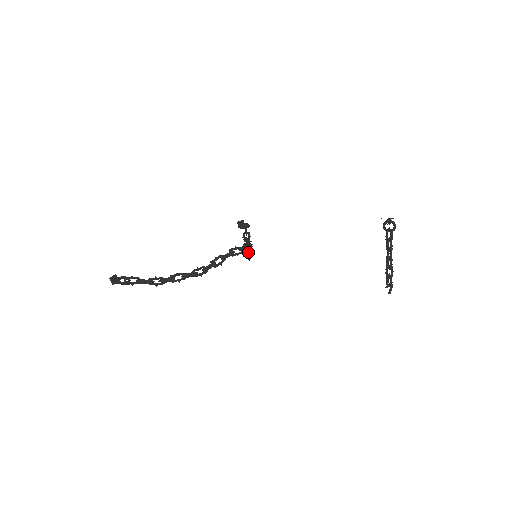
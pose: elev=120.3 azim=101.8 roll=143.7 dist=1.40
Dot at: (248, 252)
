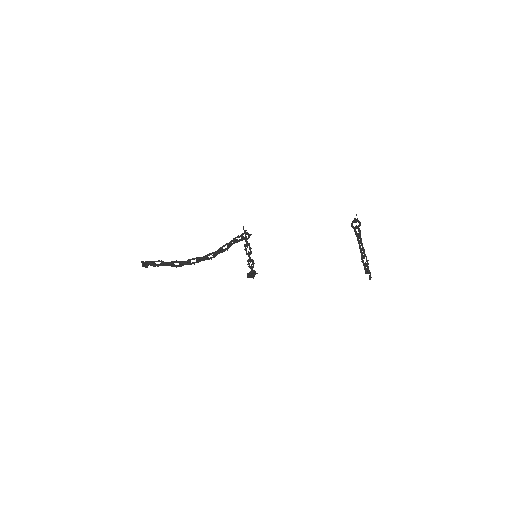
Dot at: (249, 249)
